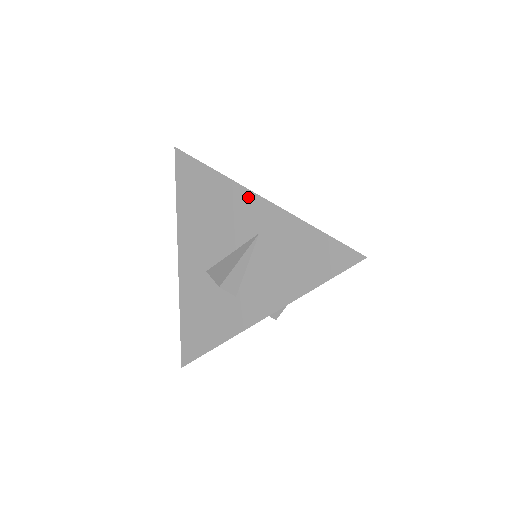
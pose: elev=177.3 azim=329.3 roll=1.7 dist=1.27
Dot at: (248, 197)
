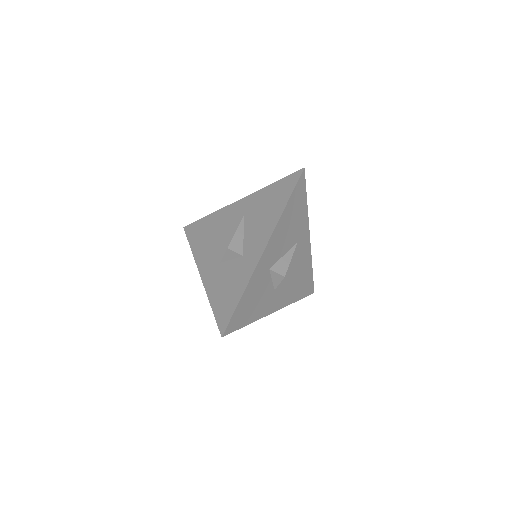
Dot at: (231, 207)
